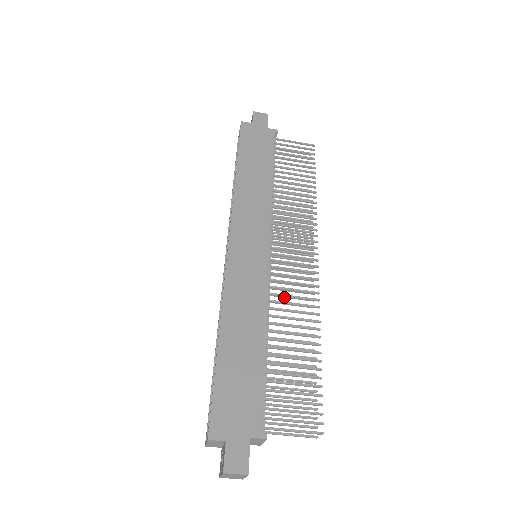
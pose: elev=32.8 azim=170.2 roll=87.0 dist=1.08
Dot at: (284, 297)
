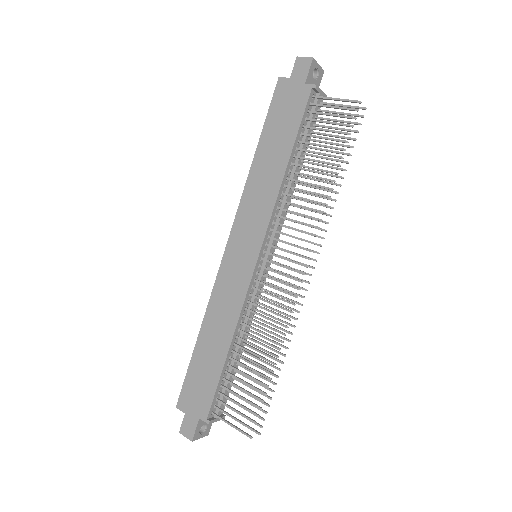
Dot at: (273, 302)
